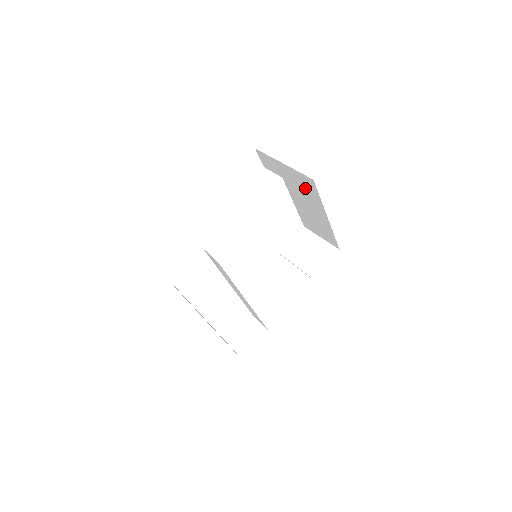
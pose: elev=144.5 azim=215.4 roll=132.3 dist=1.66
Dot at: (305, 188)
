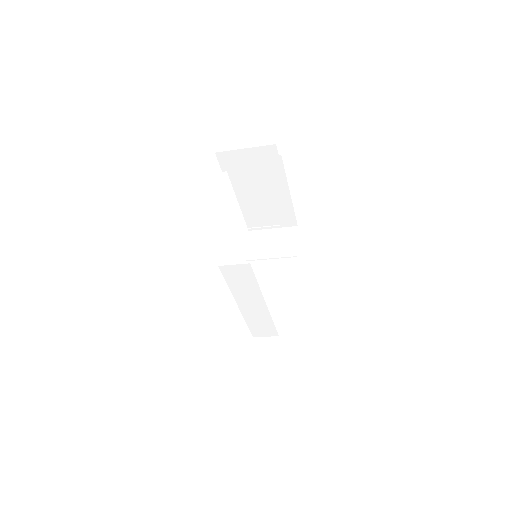
Dot at: (265, 174)
